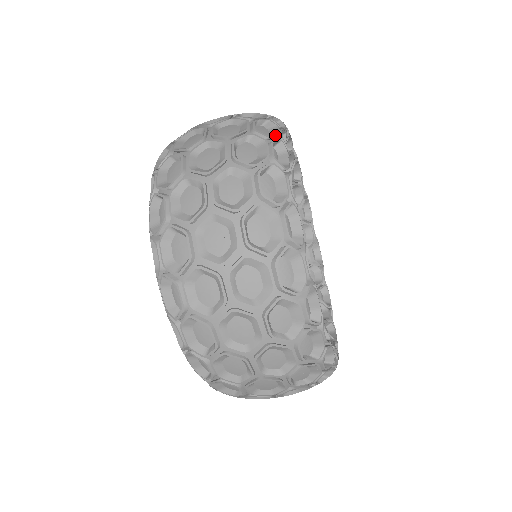
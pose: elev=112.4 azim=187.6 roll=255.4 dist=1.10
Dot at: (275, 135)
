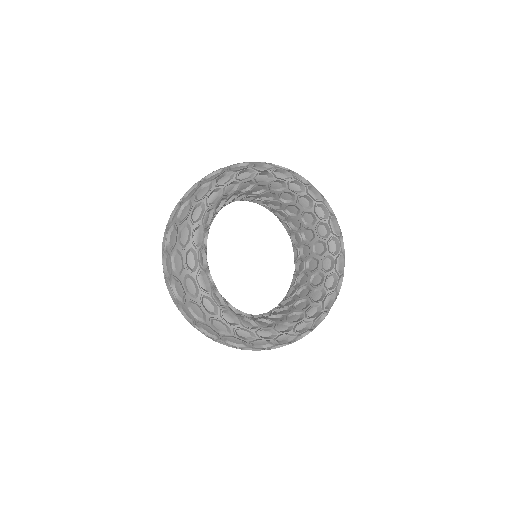
Dot at: (198, 291)
